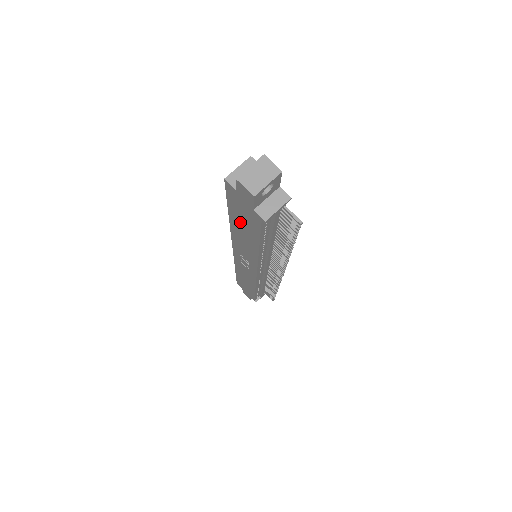
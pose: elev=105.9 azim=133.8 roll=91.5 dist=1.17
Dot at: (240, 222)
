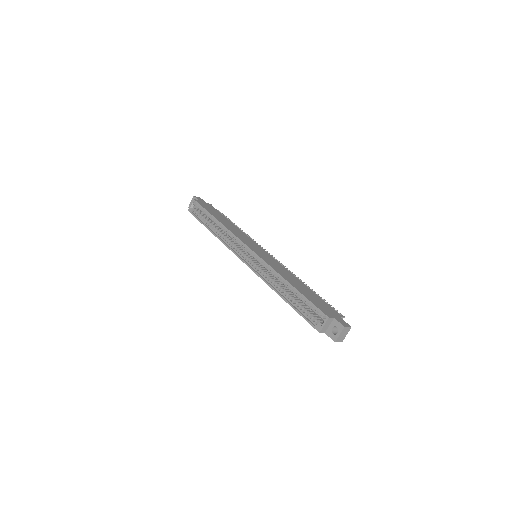
Dot at: occluded
